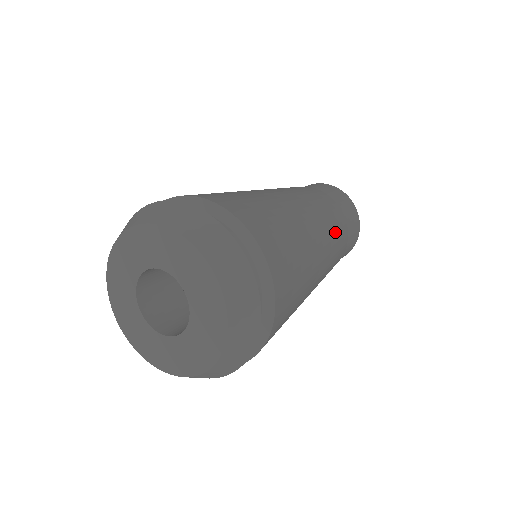
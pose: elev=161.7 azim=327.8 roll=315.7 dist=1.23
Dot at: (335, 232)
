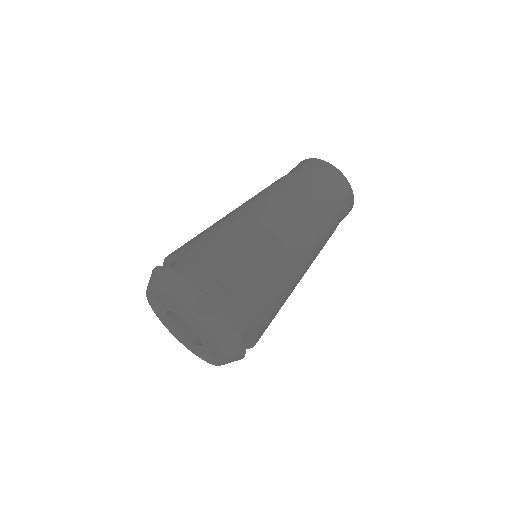
Dot at: (301, 204)
